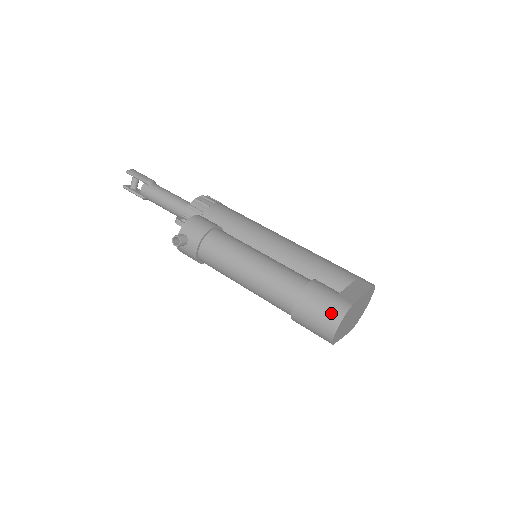
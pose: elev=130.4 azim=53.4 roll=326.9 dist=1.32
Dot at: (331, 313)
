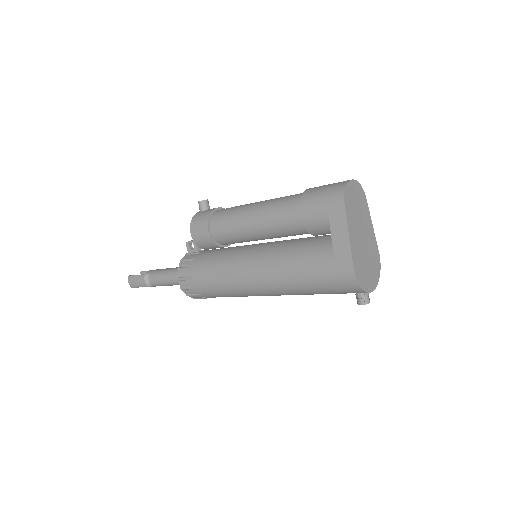
Dot at: occluded
